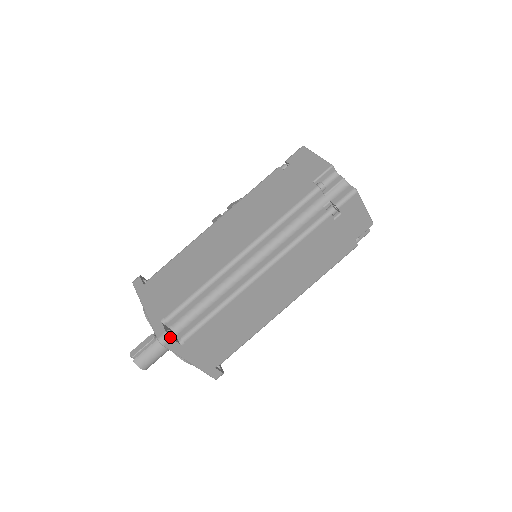
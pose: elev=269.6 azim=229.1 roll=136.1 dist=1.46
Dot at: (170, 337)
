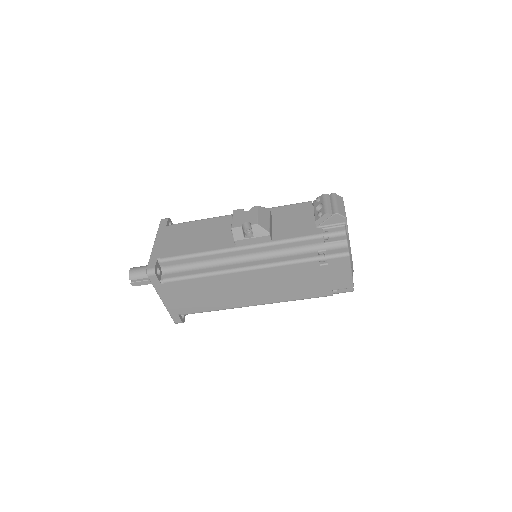
Dot at: occluded
